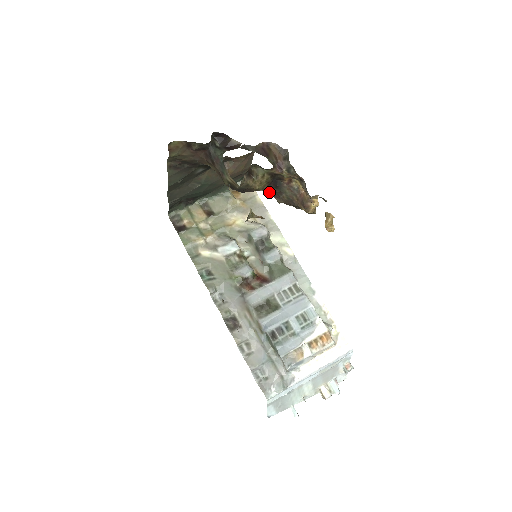
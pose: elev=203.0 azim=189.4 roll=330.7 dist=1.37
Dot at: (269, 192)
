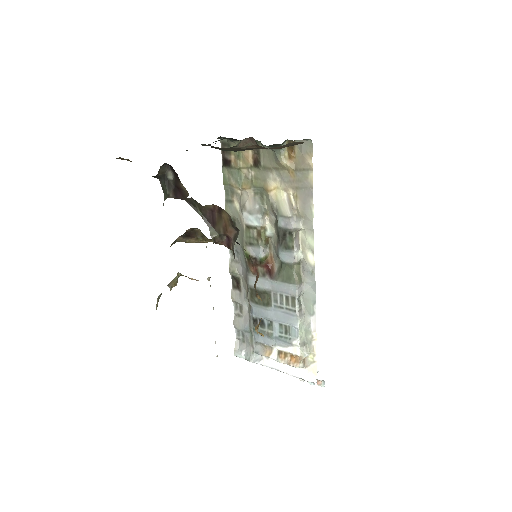
Dot at: occluded
